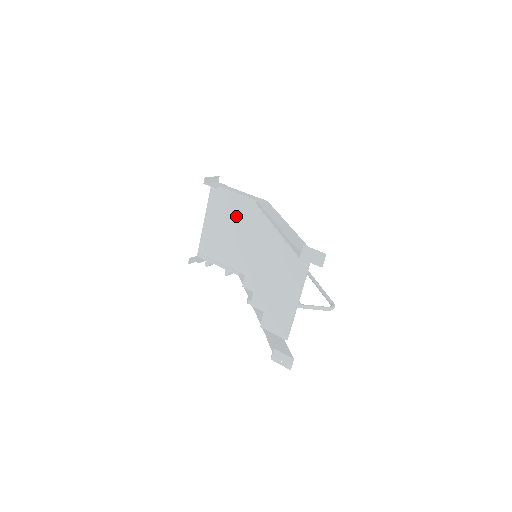
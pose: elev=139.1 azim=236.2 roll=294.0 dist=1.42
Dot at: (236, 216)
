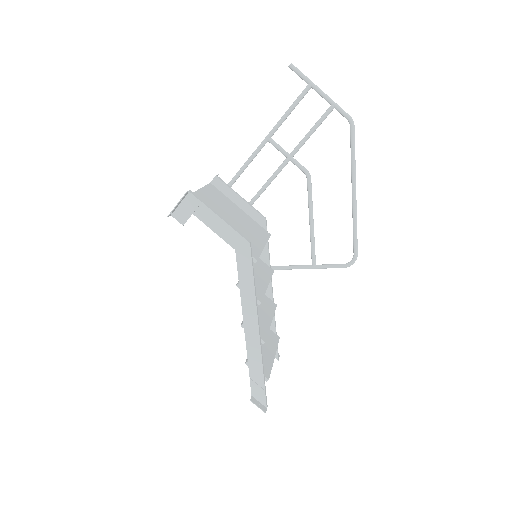
Dot at: occluded
